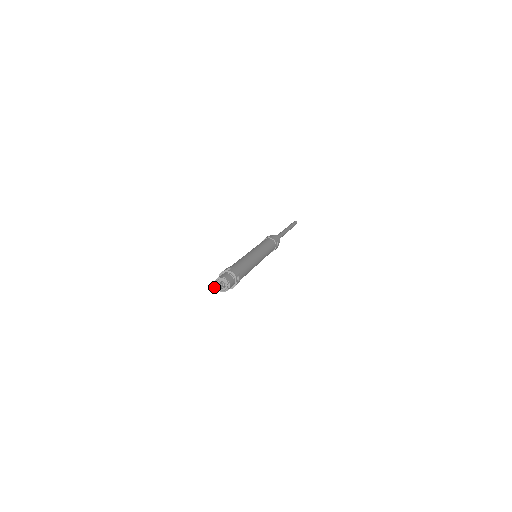
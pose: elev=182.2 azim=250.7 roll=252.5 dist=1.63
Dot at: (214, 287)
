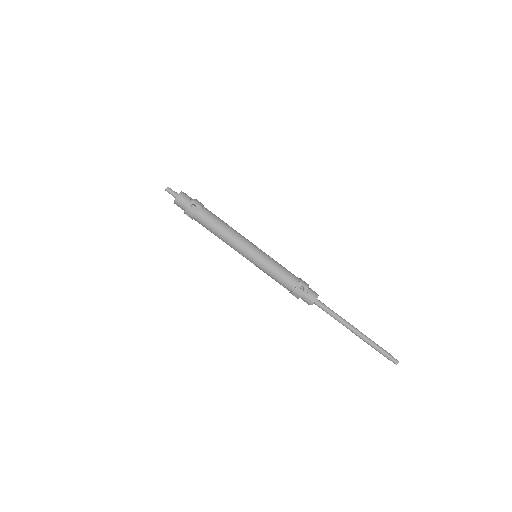
Dot at: (168, 187)
